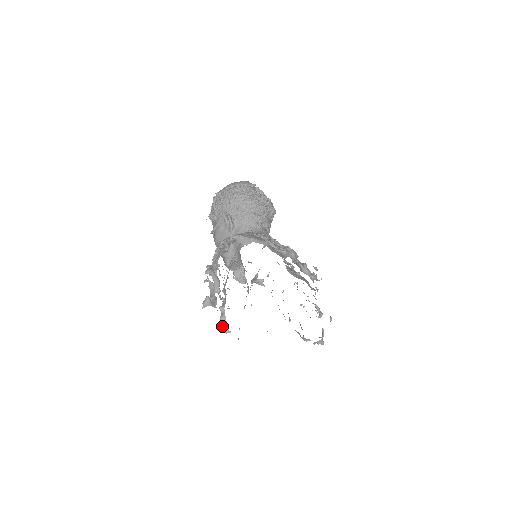
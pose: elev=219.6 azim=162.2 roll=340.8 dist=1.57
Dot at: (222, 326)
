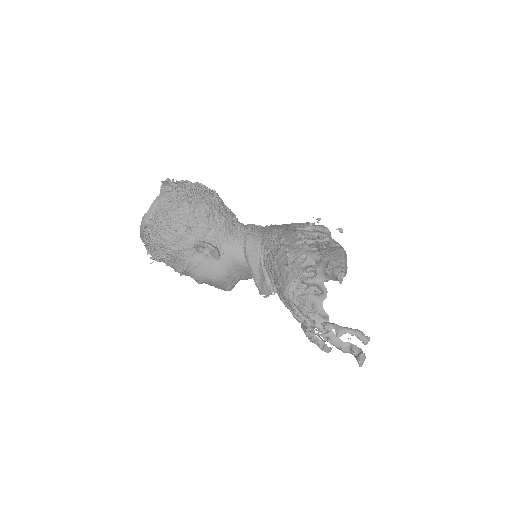
Dot at: occluded
